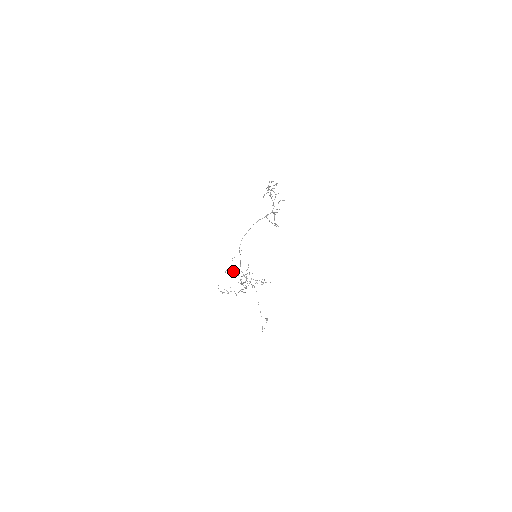
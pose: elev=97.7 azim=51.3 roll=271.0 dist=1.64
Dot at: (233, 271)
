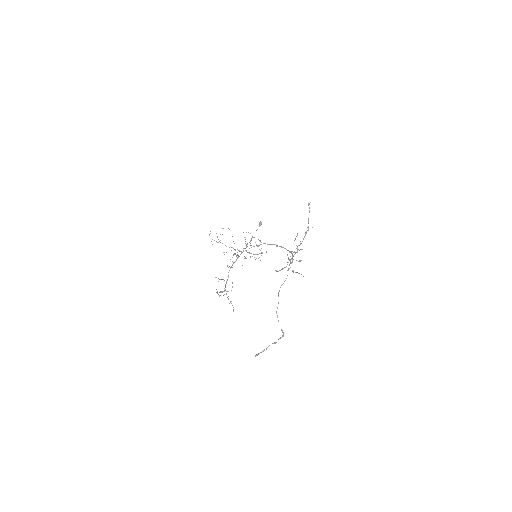
Dot at: (217, 293)
